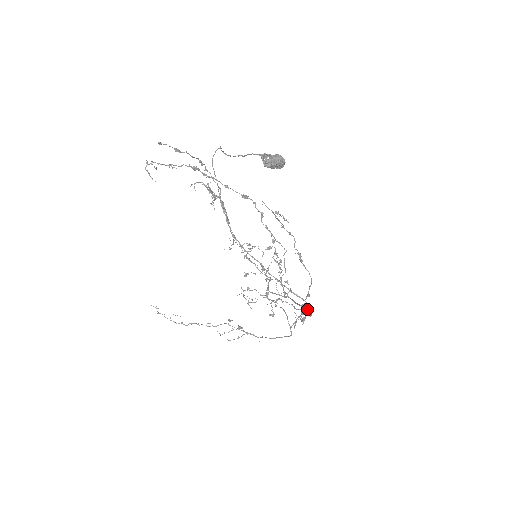
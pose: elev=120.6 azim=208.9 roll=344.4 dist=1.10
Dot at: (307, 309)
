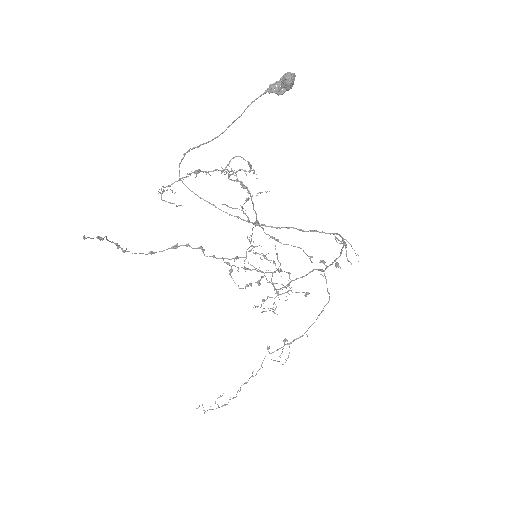
Dot at: (325, 262)
